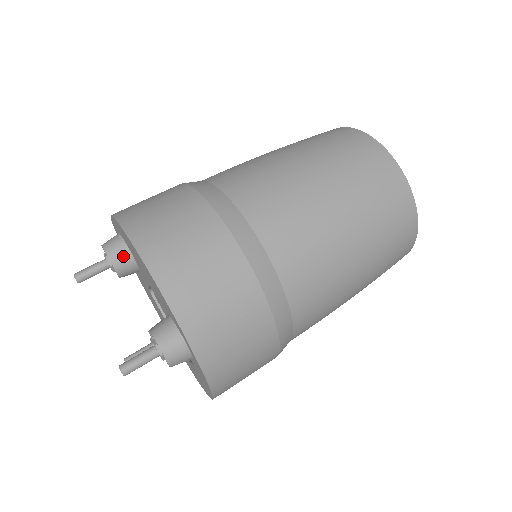
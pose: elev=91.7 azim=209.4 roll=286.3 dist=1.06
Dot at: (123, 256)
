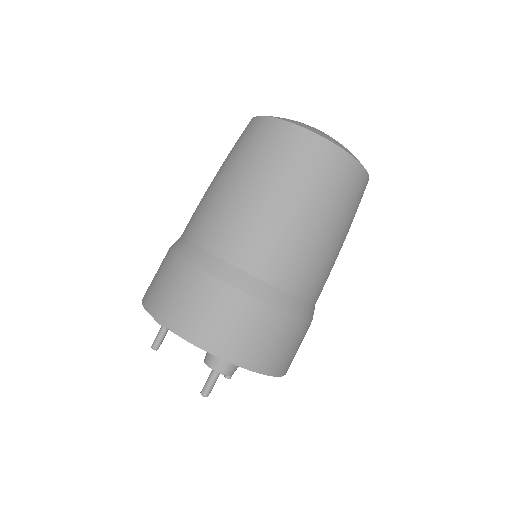
Dot at: occluded
